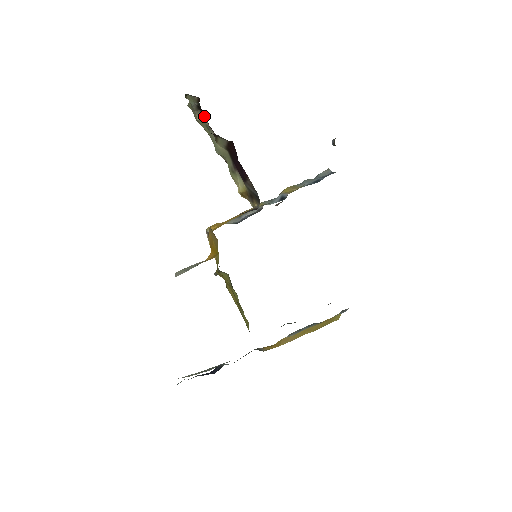
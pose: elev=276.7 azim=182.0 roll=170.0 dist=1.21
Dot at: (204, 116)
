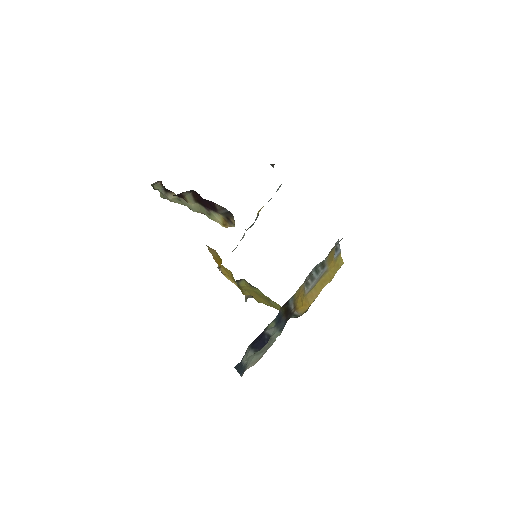
Dot at: (172, 194)
